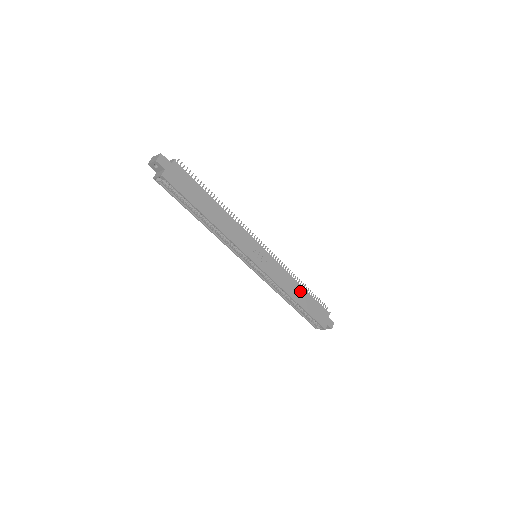
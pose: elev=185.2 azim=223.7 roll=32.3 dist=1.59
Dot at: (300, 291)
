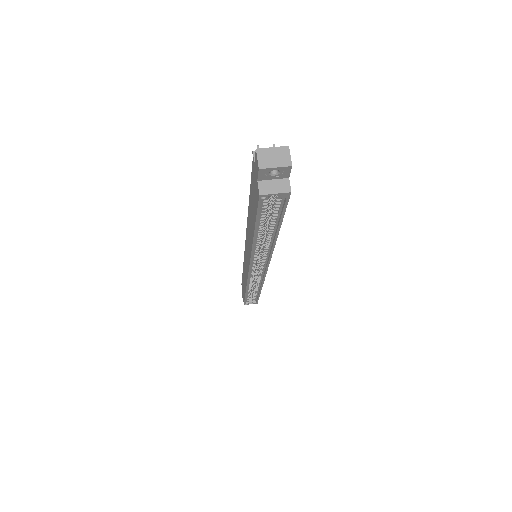
Dot at: occluded
